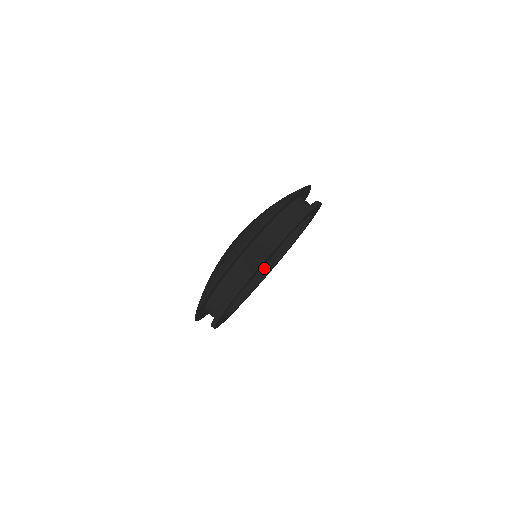
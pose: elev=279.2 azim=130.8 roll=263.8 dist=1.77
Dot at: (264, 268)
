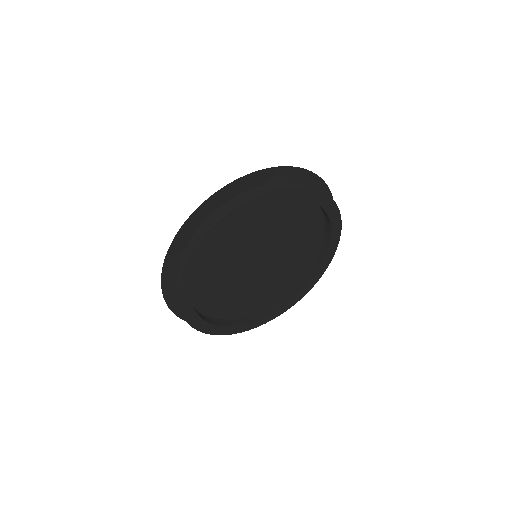
Dot at: (207, 317)
